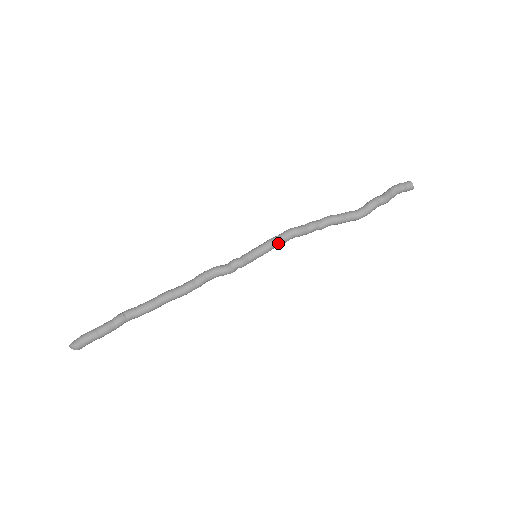
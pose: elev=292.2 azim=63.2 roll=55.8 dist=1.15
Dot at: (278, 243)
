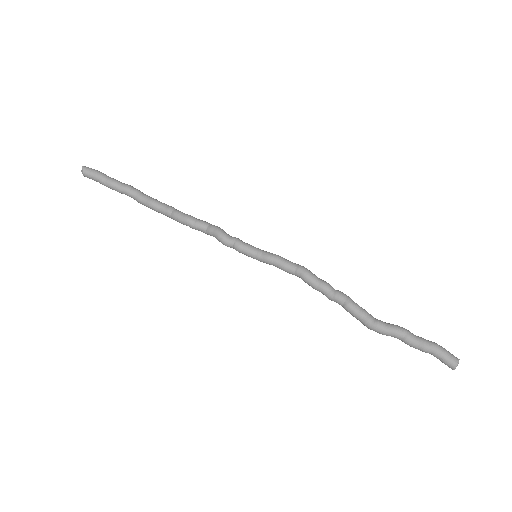
Dot at: (282, 264)
